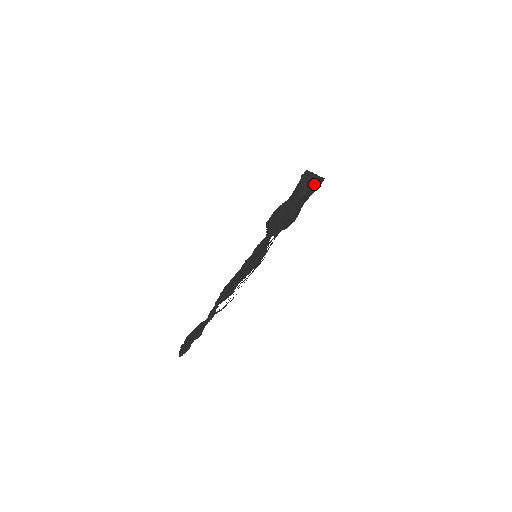
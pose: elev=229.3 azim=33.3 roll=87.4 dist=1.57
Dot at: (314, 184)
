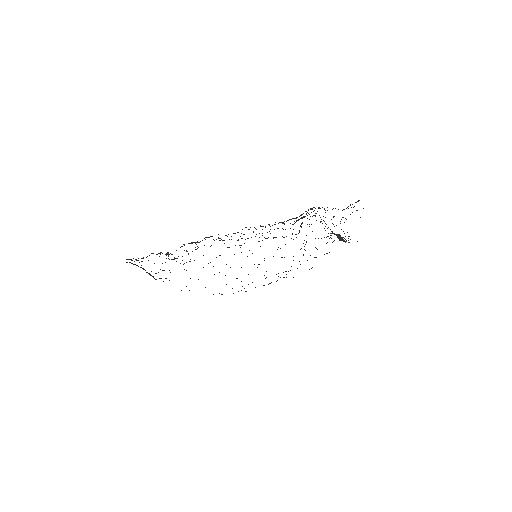
Dot at: occluded
